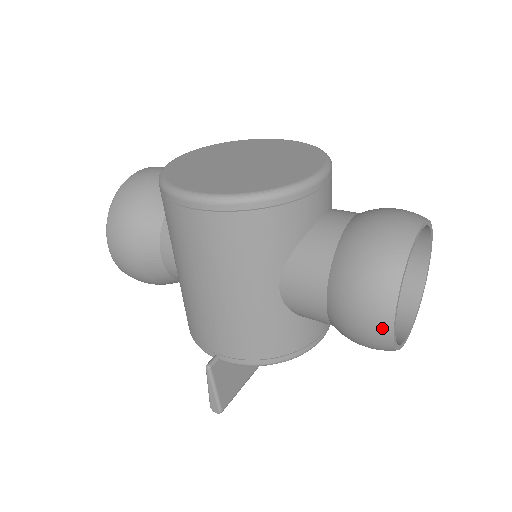
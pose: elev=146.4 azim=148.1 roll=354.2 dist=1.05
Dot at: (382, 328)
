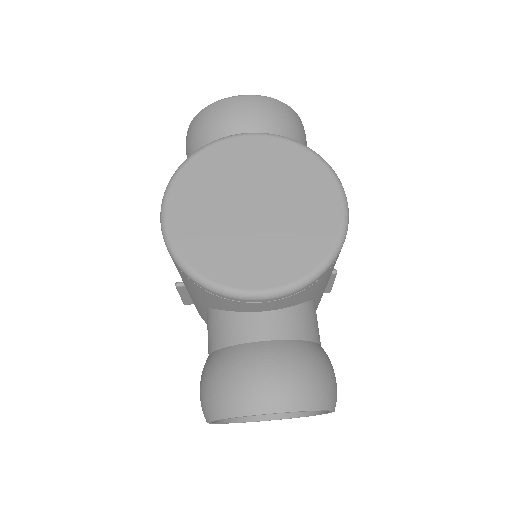
Dot at: occluded
